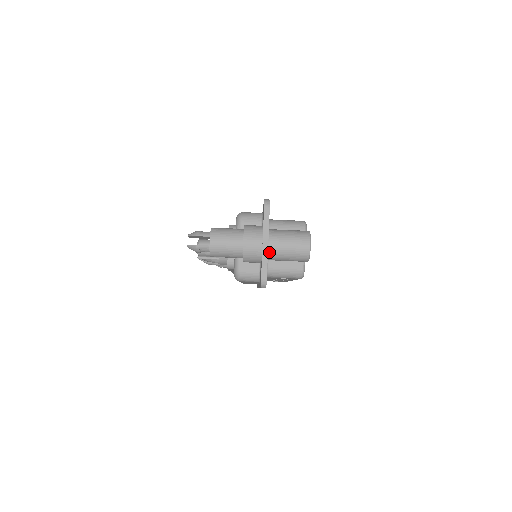
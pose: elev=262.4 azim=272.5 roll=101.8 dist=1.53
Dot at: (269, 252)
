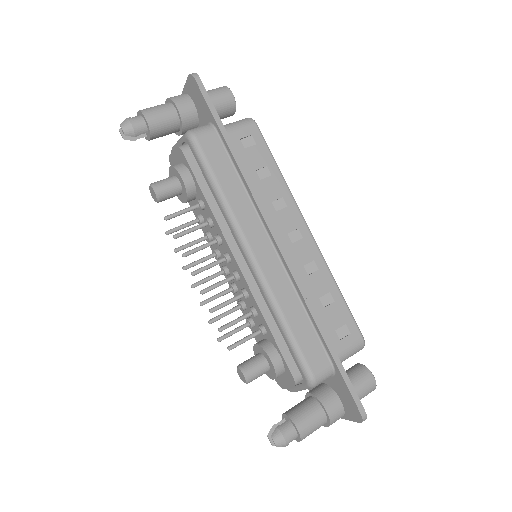
Dot at: occluded
